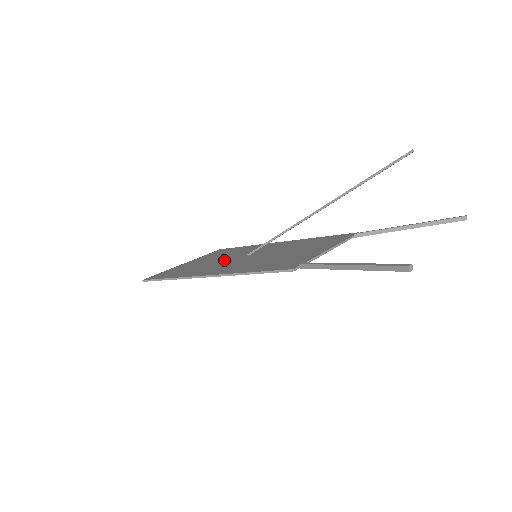
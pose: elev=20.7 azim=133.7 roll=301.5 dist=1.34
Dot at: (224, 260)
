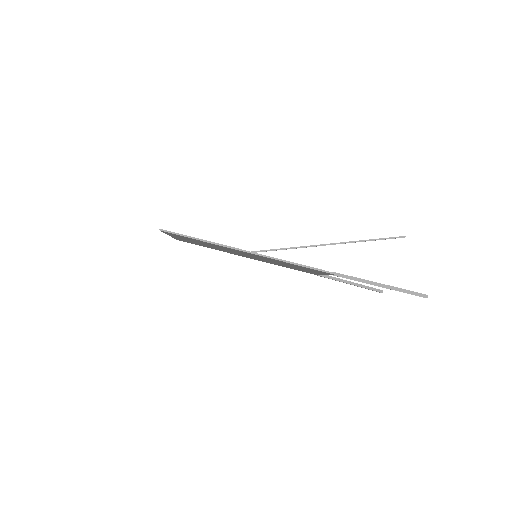
Dot at: occluded
